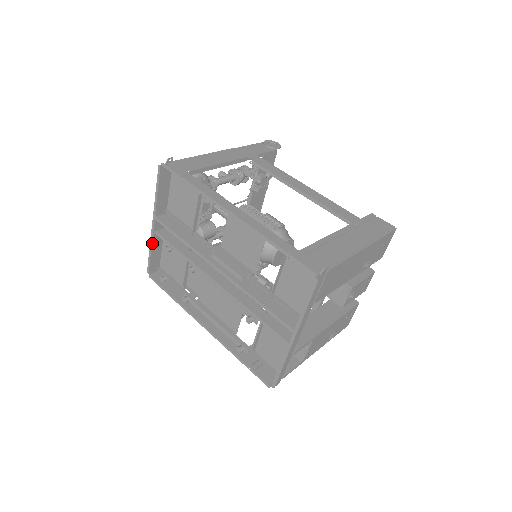
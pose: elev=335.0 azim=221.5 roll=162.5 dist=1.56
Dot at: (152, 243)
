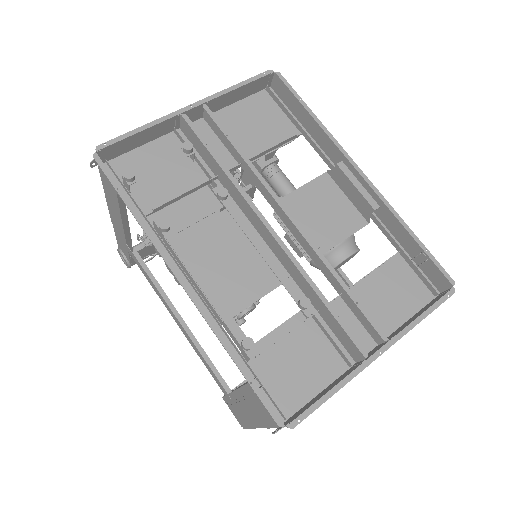
Dot at: (159, 123)
